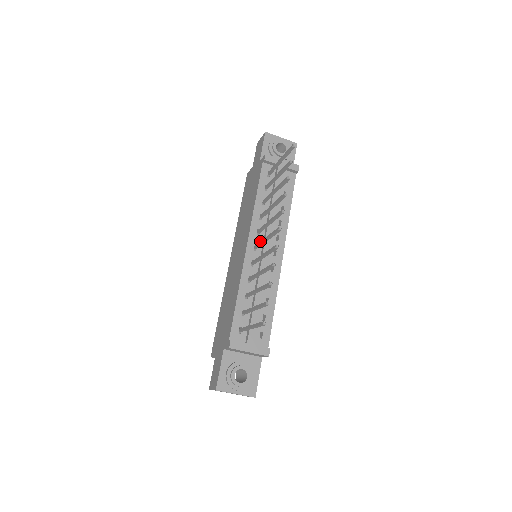
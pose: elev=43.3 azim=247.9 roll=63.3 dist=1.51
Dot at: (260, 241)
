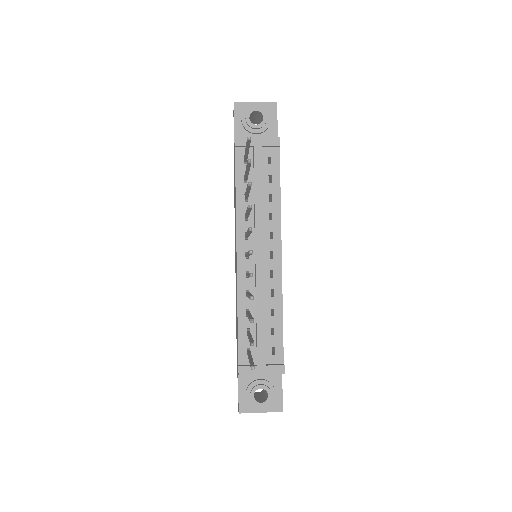
Dot at: (246, 253)
